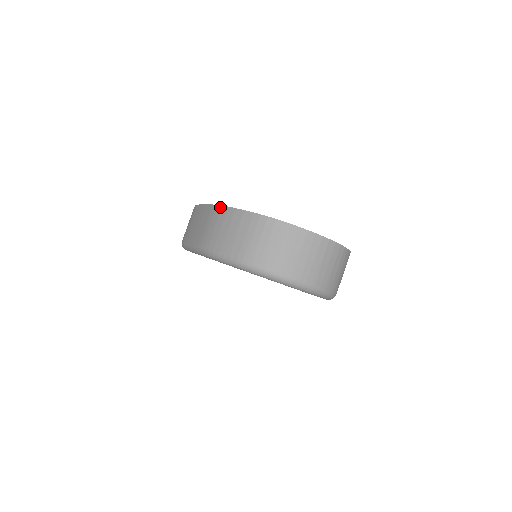
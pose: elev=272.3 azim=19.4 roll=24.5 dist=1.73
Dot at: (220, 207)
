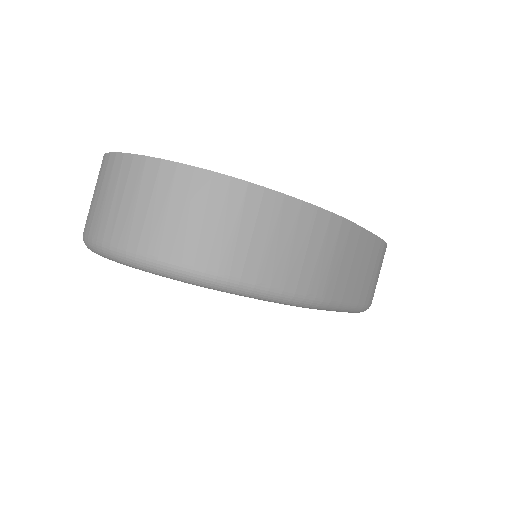
Dot at: occluded
